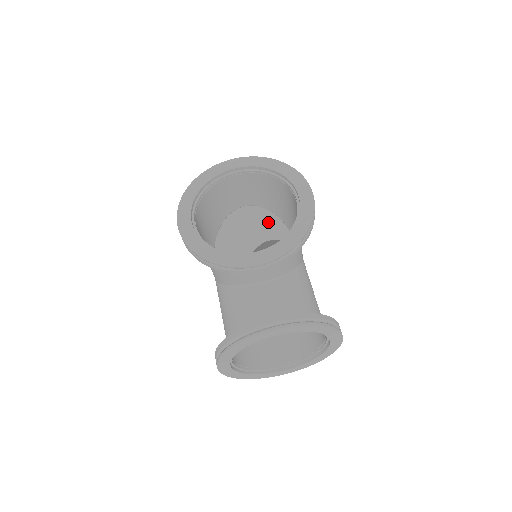
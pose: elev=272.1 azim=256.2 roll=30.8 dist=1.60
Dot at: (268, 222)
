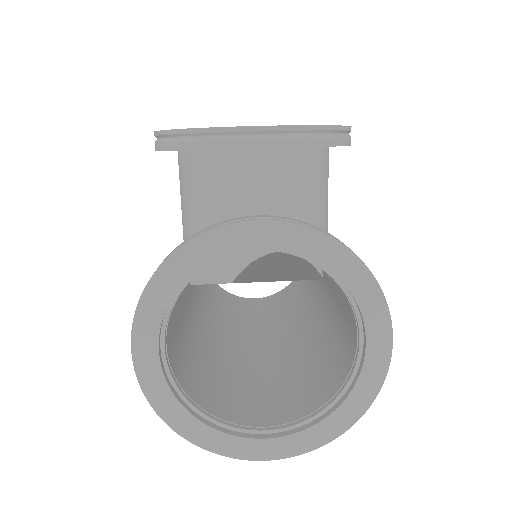
Dot at: occluded
